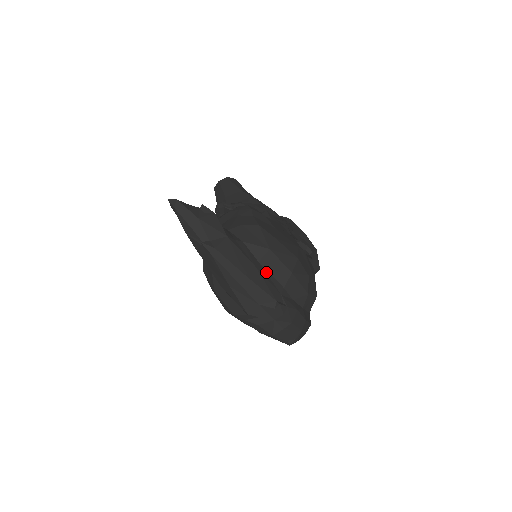
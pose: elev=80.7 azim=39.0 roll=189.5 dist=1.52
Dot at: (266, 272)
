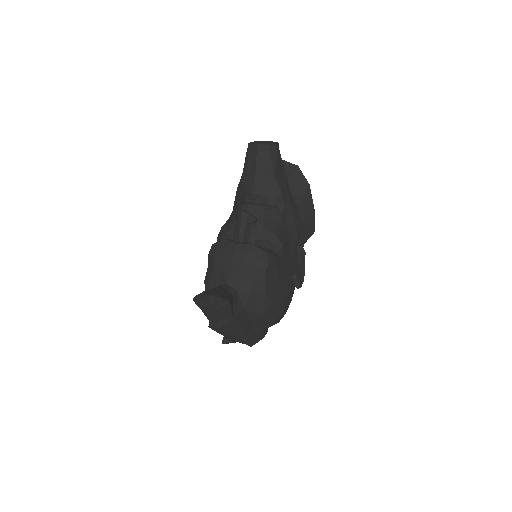
Dot at: (252, 325)
